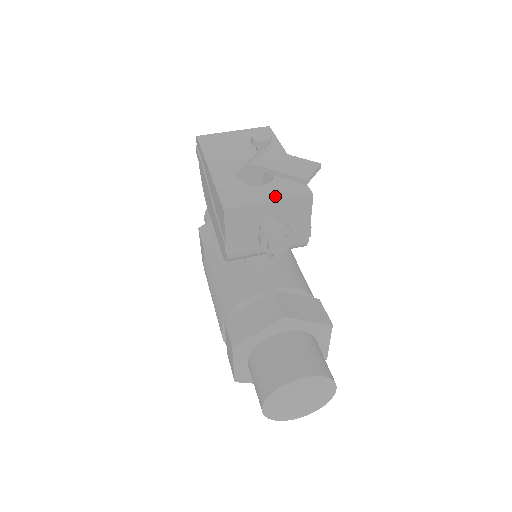
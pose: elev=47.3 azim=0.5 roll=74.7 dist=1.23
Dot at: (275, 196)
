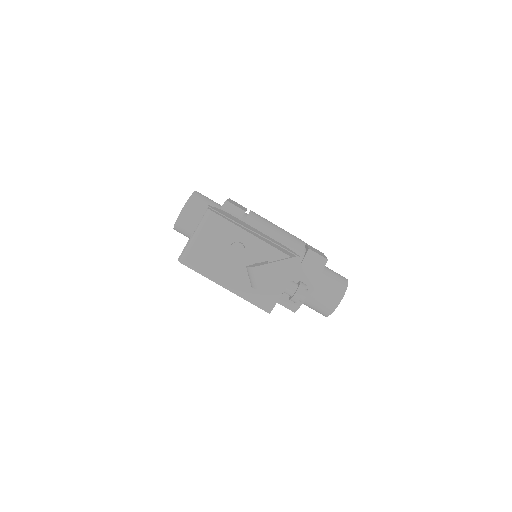
Dot at: occluded
